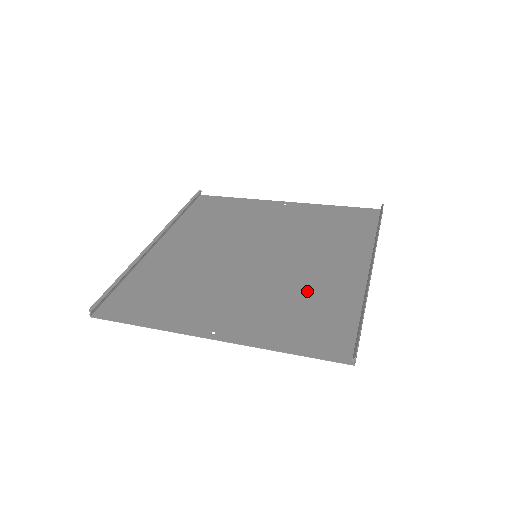
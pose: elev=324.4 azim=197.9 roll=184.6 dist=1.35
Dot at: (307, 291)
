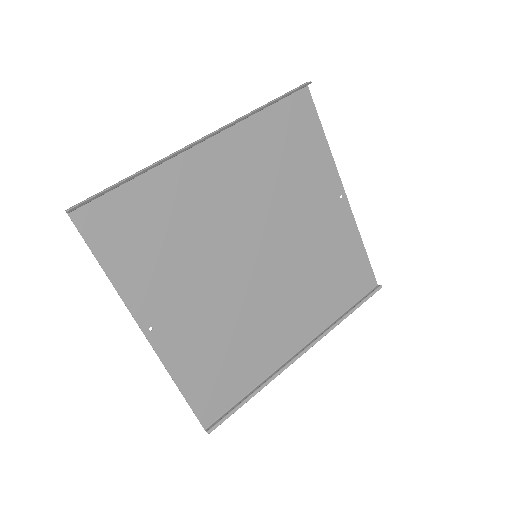
Dot at: (246, 337)
